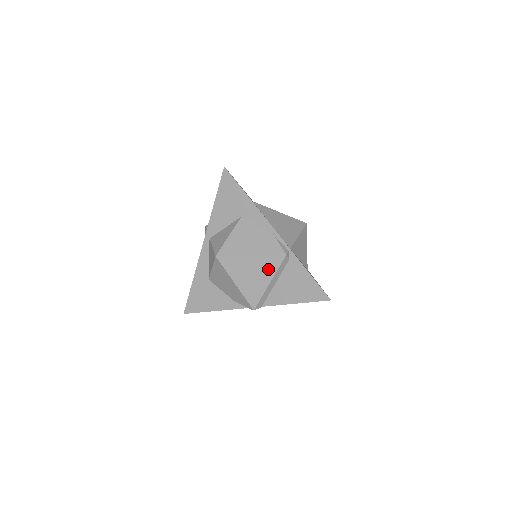
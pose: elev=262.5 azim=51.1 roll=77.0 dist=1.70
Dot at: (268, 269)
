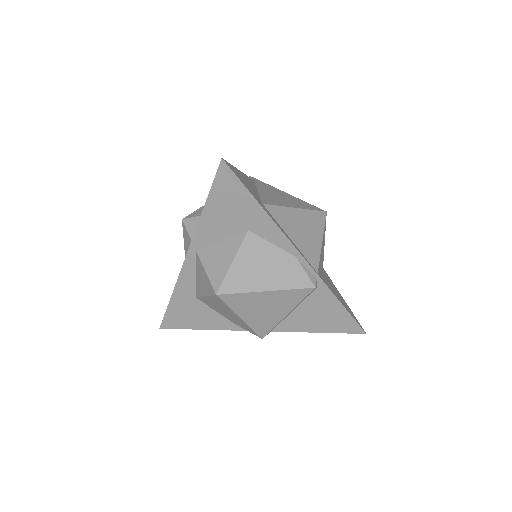
Dot at: (288, 302)
